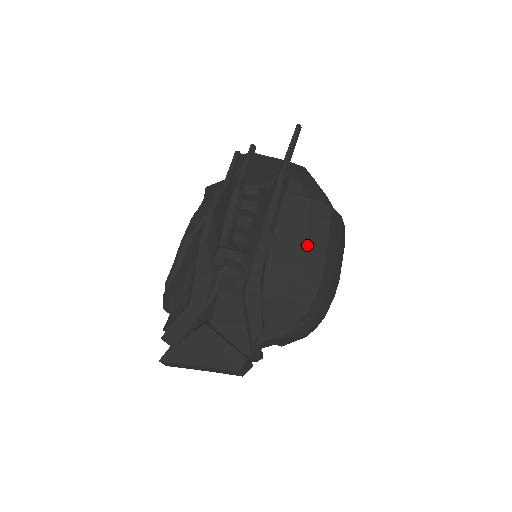
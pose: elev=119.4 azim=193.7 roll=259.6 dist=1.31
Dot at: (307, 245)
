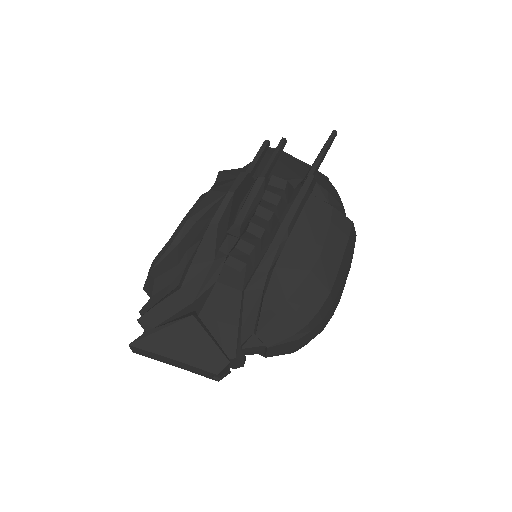
Dot at: (322, 255)
